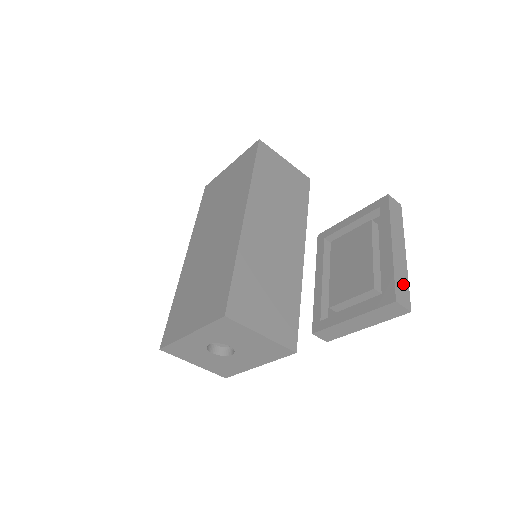
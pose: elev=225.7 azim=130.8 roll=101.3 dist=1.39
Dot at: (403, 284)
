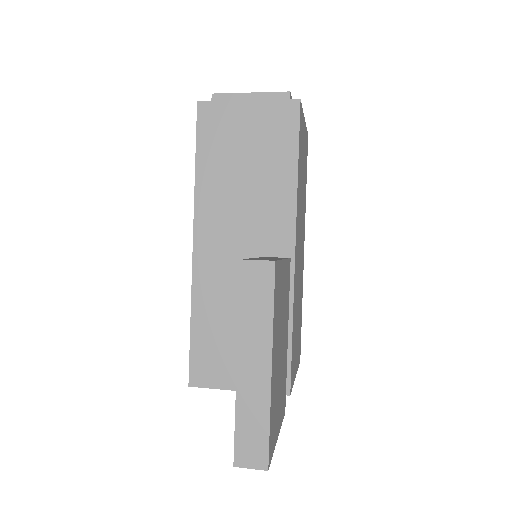
Dot at: (255, 430)
